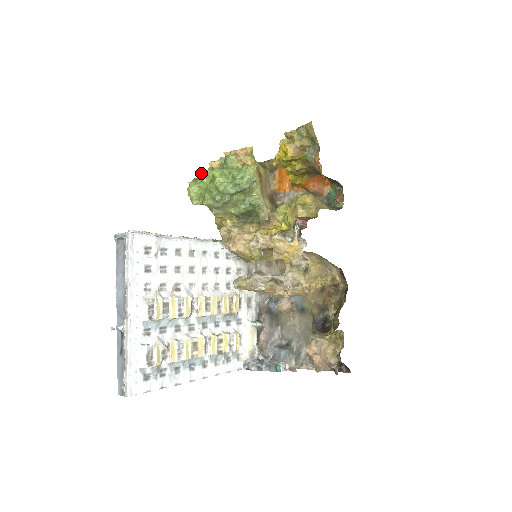
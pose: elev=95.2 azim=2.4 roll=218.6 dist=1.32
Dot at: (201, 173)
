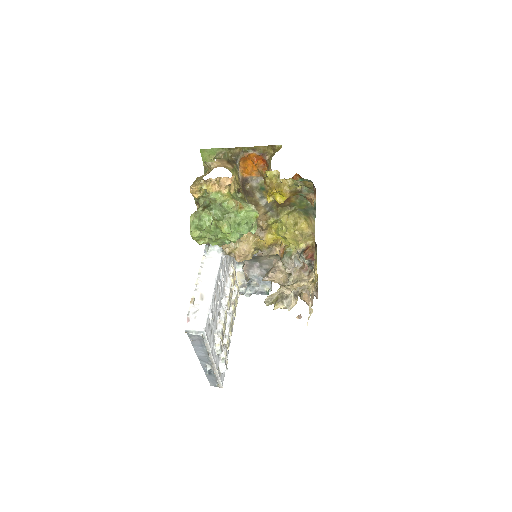
Dot at: (204, 224)
